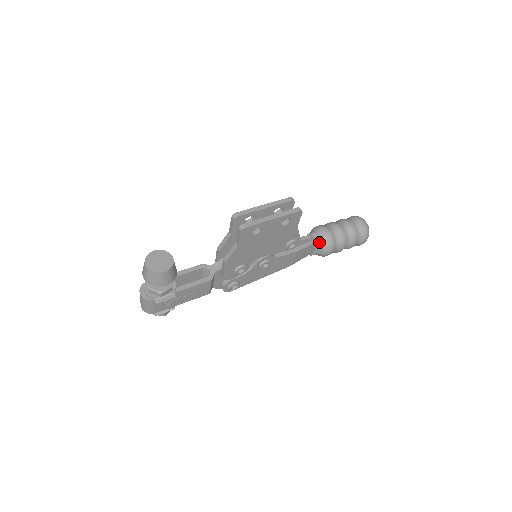
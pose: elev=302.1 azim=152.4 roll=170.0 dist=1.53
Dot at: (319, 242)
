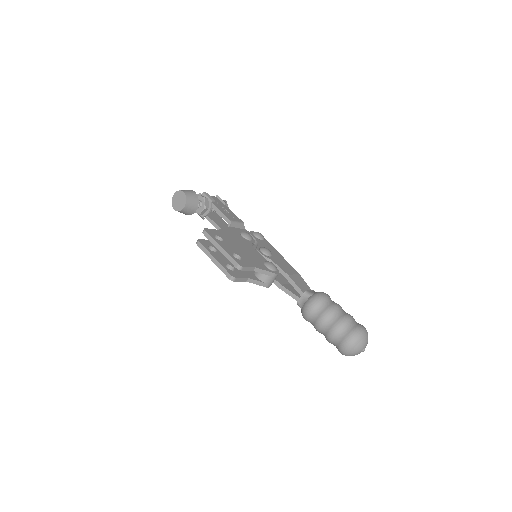
Dot at: (299, 305)
